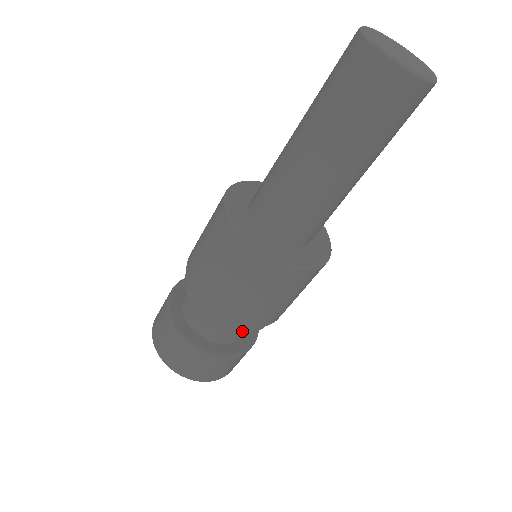
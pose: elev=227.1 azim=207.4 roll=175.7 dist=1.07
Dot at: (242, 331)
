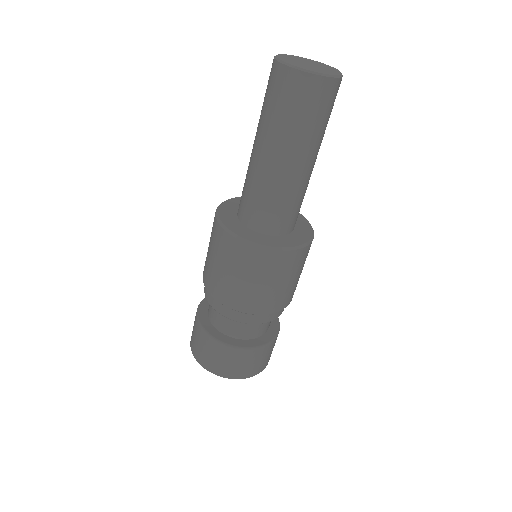
Dot at: (275, 316)
